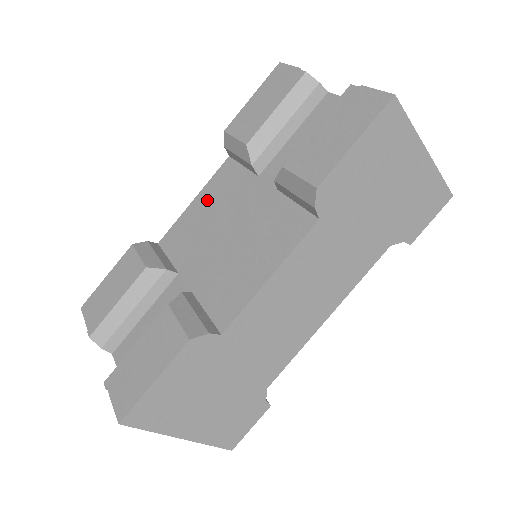
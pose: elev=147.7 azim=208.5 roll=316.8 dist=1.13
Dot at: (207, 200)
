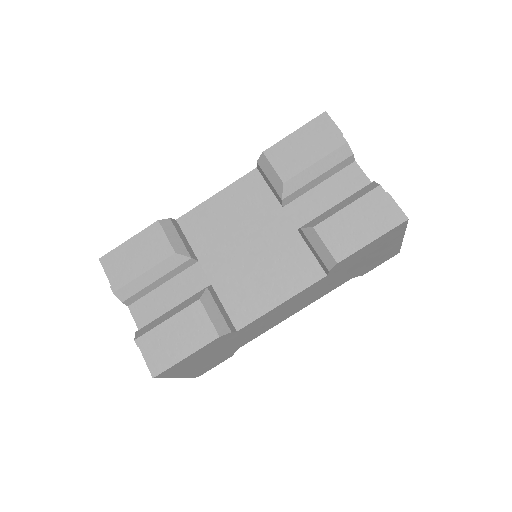
Dot at: (231, 202)
